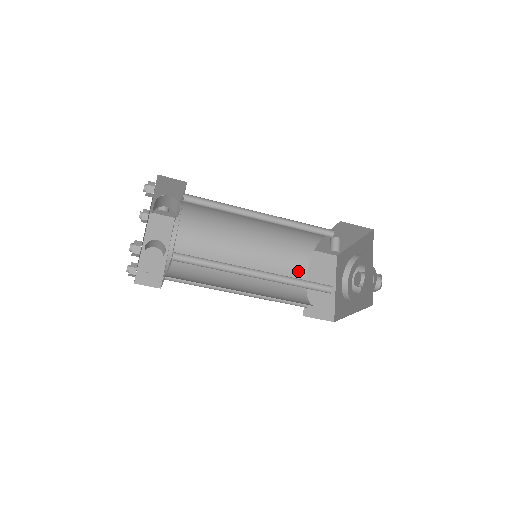
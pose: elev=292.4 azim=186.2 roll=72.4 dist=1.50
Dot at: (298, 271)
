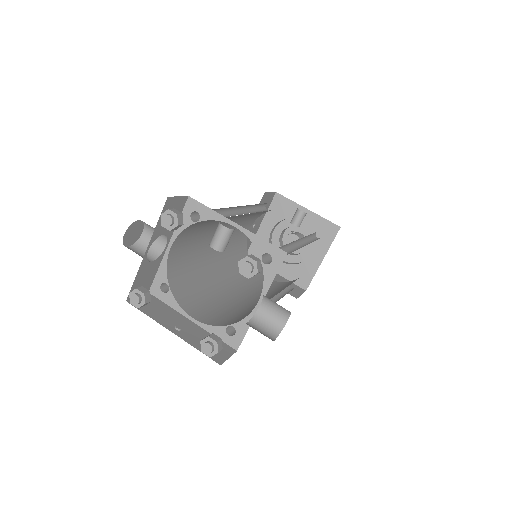
Dot at: (251, 222)
